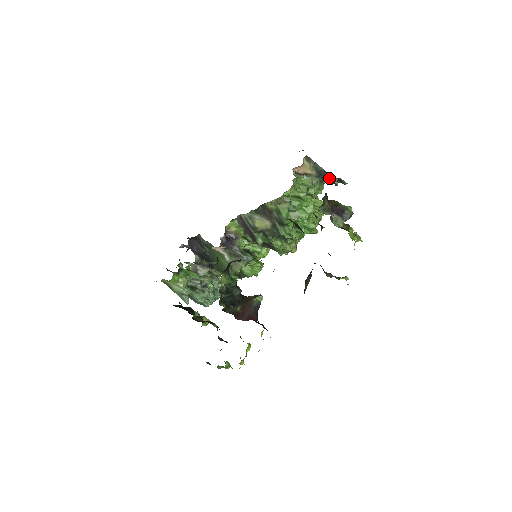
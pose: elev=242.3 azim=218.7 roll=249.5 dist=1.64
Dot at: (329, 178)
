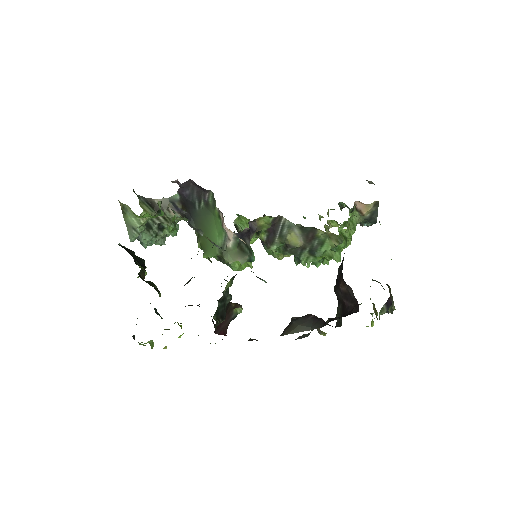
Dot at: occluded
